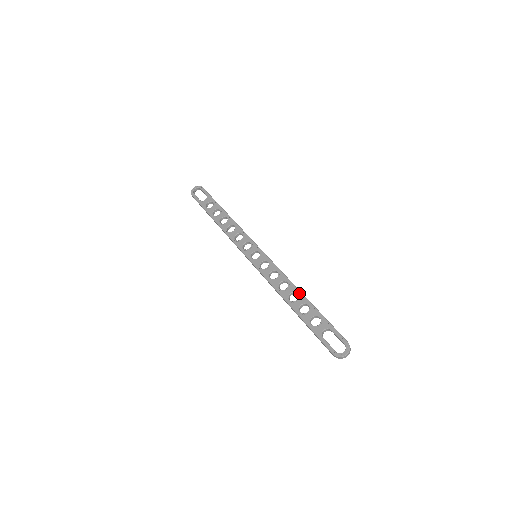
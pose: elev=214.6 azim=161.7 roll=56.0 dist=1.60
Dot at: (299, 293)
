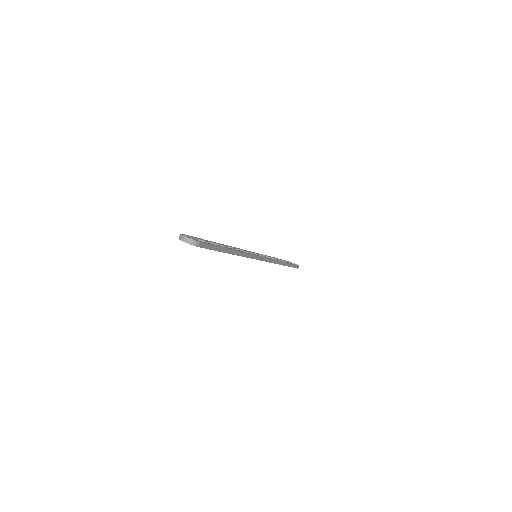
Dot at: (235, 250)
